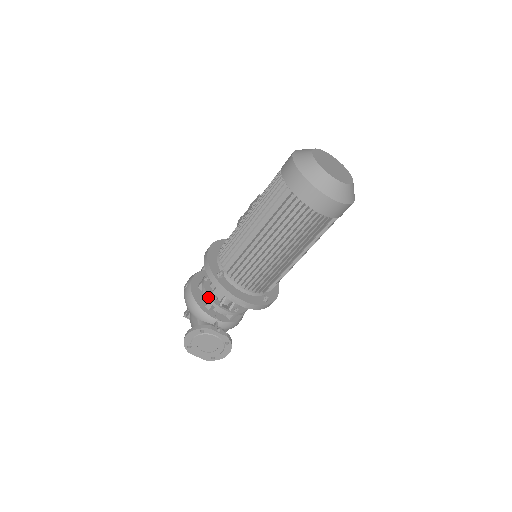
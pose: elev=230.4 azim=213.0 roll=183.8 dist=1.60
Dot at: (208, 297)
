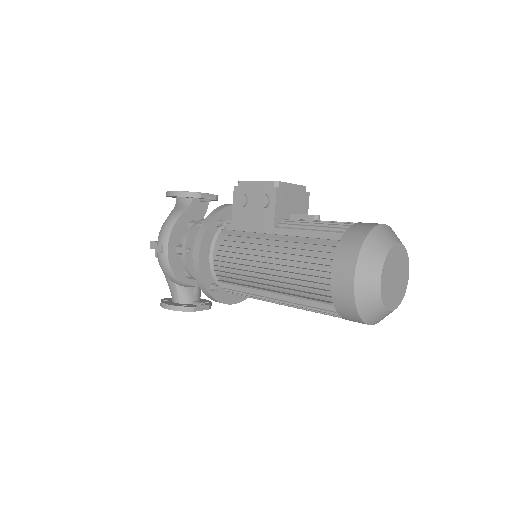
Dot at: (191, 275)
